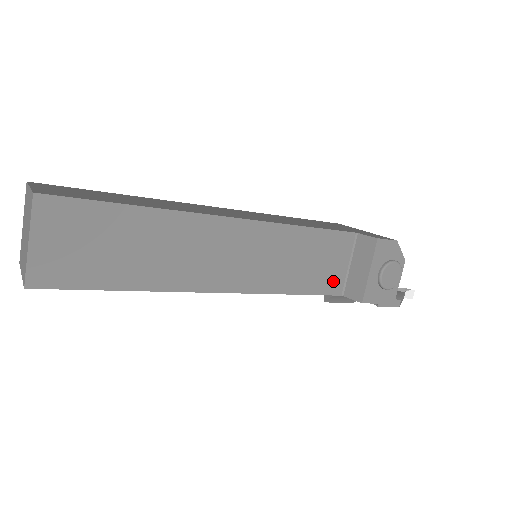
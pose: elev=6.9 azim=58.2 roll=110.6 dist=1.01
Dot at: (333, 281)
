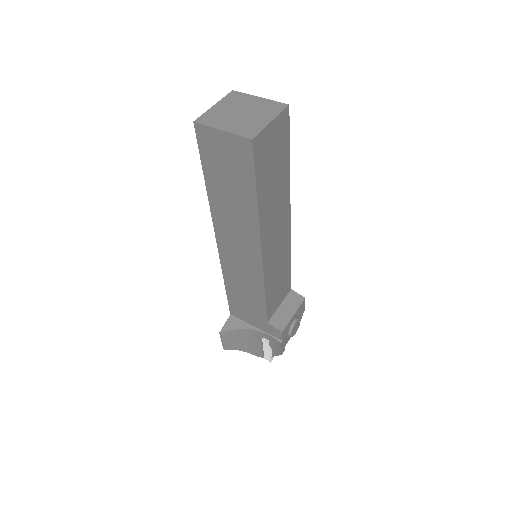
Dot at: (273, 308)
